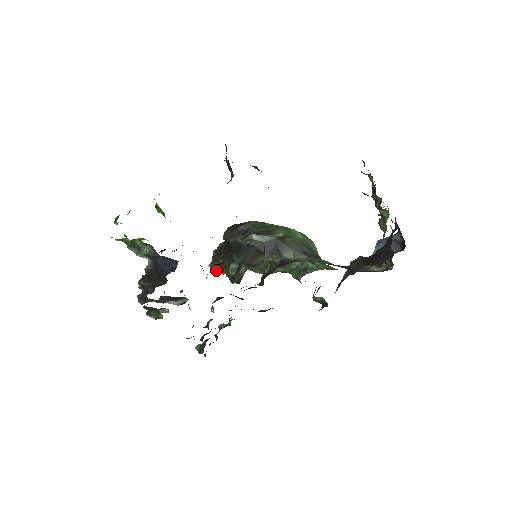
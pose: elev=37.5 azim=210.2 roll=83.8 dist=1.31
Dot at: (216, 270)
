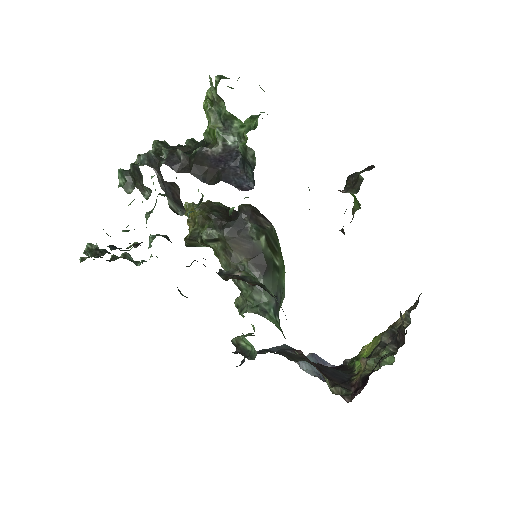
Dot at: occluded
